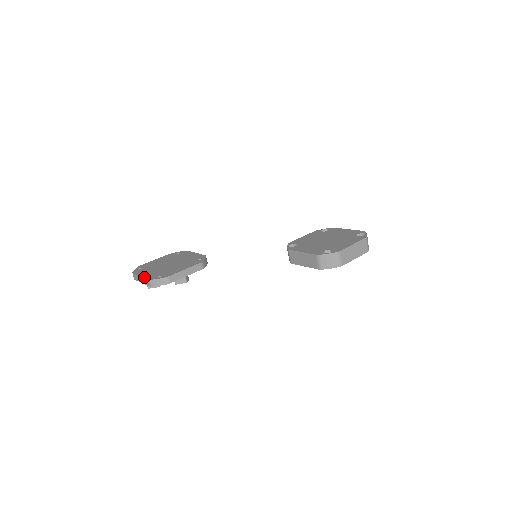
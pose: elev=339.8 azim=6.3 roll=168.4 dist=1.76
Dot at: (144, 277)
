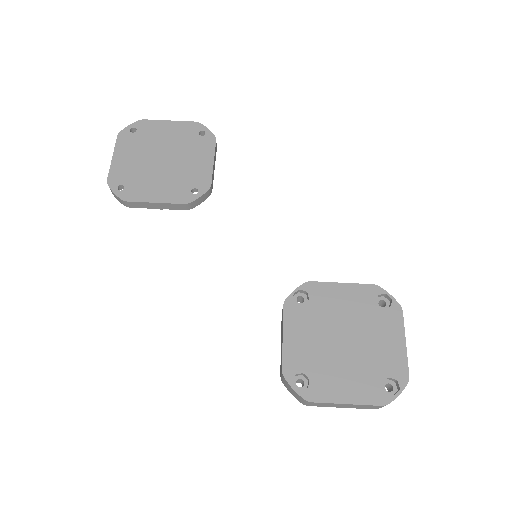
Dot at: (111, 167)
